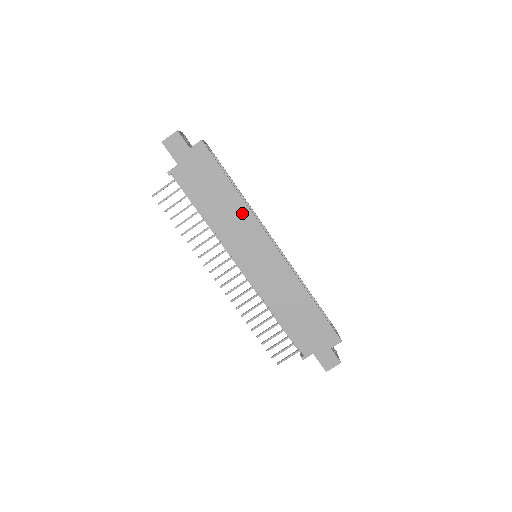
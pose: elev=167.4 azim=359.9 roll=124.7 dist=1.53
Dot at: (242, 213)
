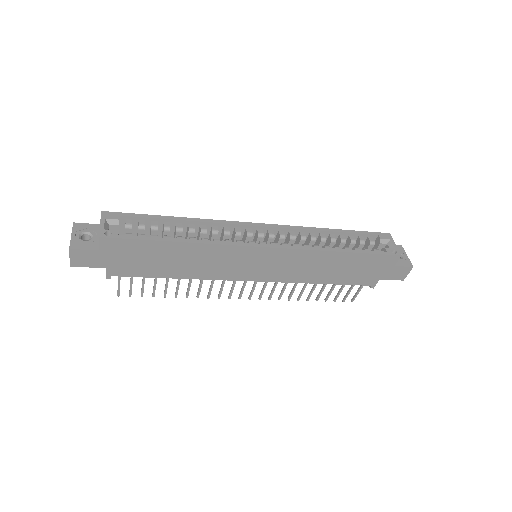
Dot at: (207, 252)
